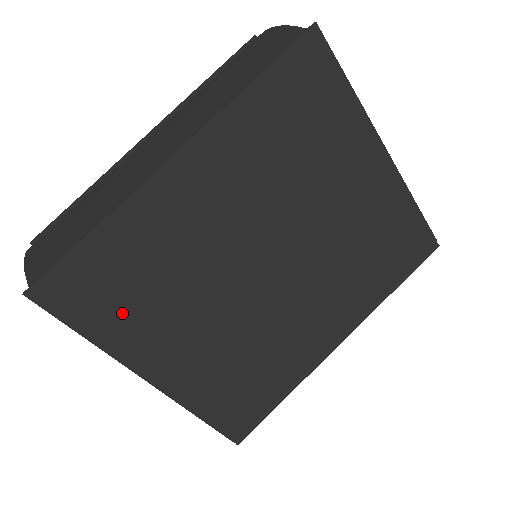
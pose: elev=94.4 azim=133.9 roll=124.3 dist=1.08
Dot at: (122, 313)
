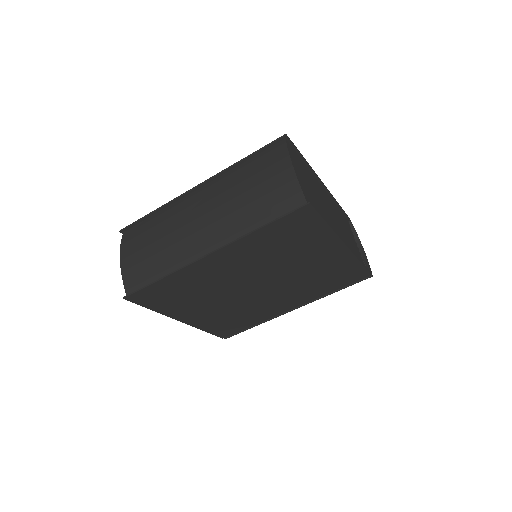
Dot at: (171, 303)
